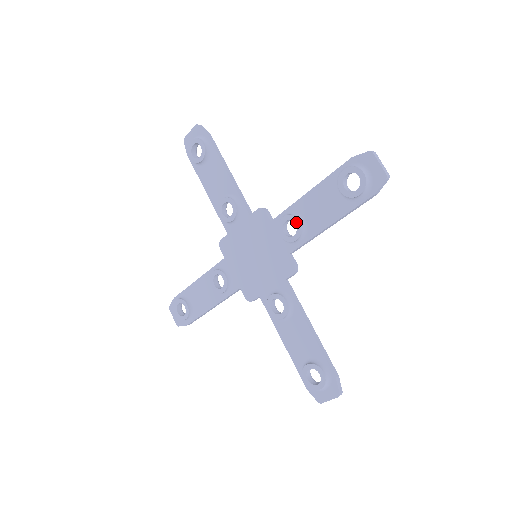
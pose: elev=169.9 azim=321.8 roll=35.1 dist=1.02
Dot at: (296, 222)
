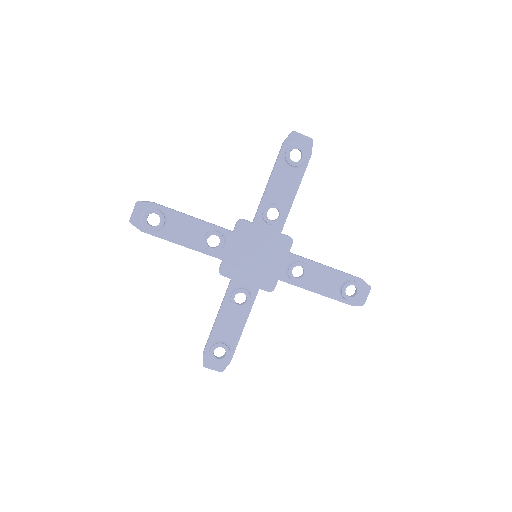
Dot at: (306, 274)
